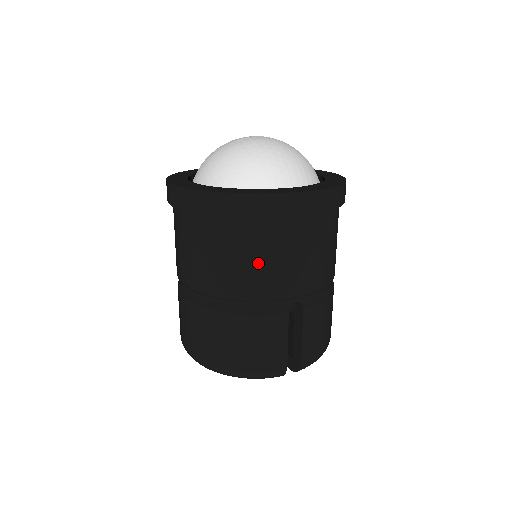
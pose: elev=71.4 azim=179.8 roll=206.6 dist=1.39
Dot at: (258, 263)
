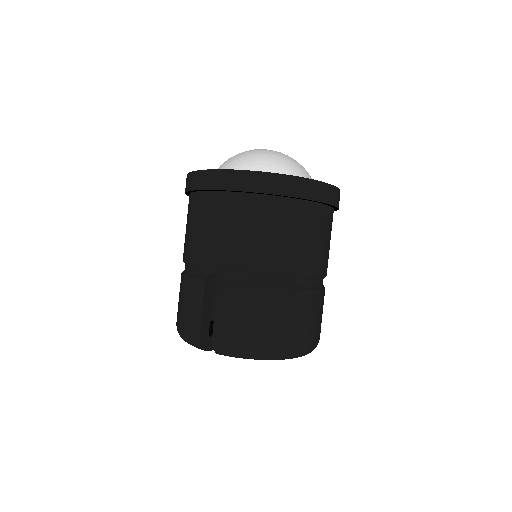
Dot at: (194, 230)
